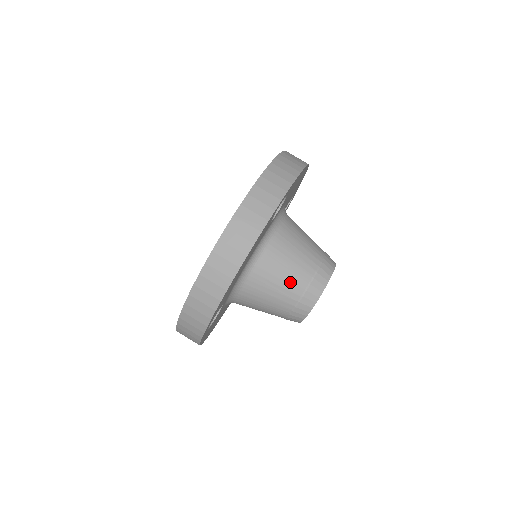
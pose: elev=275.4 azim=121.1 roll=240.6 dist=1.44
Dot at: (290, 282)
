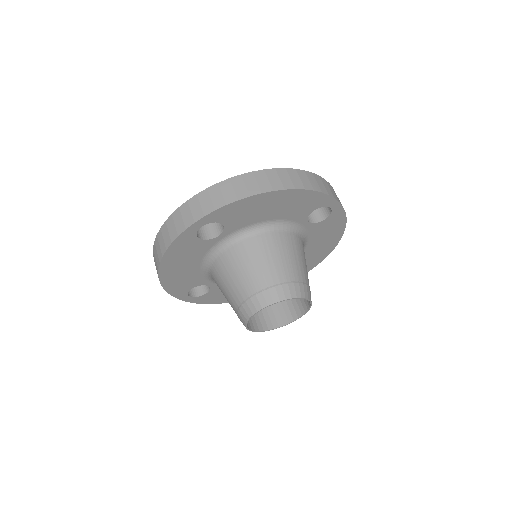
Dot at: (282, 266)
